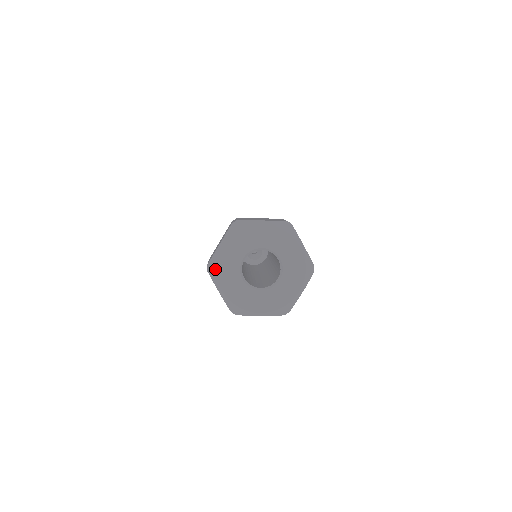
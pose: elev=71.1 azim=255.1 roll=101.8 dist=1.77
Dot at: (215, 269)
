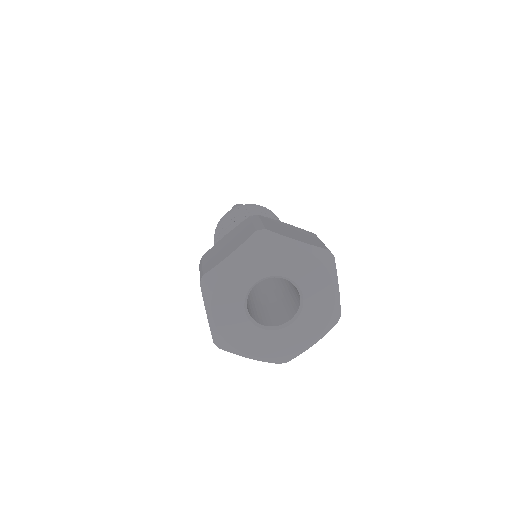
Dot at: (225, 343)
